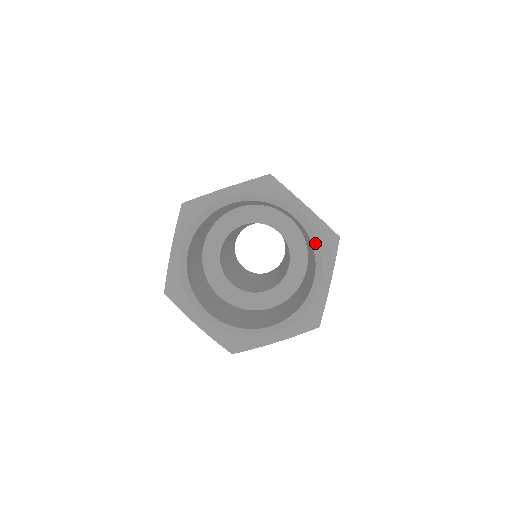
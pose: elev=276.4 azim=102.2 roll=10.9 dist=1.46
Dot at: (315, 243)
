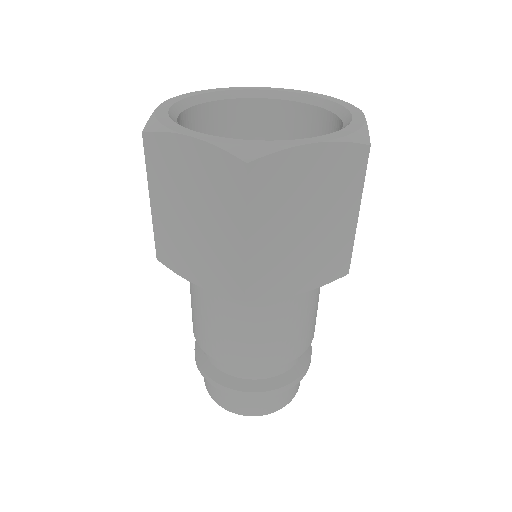
Dot at: (332, 106)
